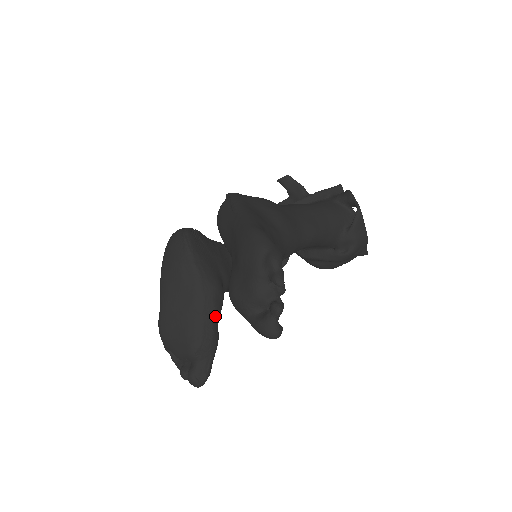
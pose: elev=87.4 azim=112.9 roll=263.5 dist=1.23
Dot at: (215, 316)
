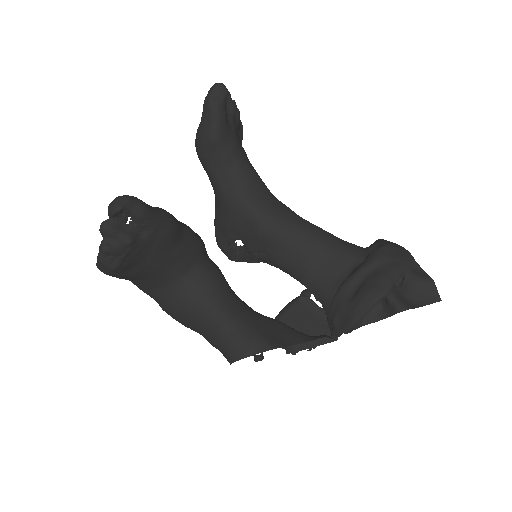
Dot at: (183, 224)
